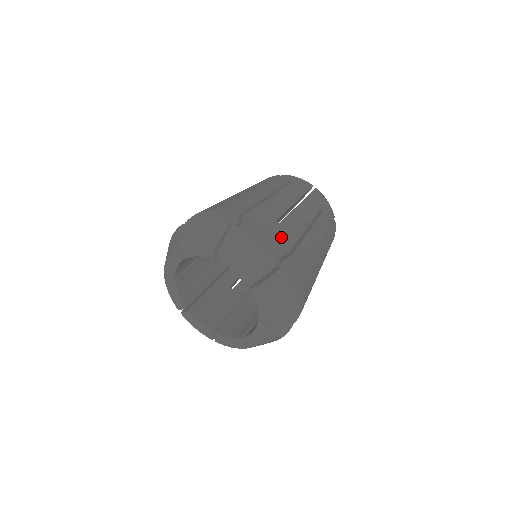
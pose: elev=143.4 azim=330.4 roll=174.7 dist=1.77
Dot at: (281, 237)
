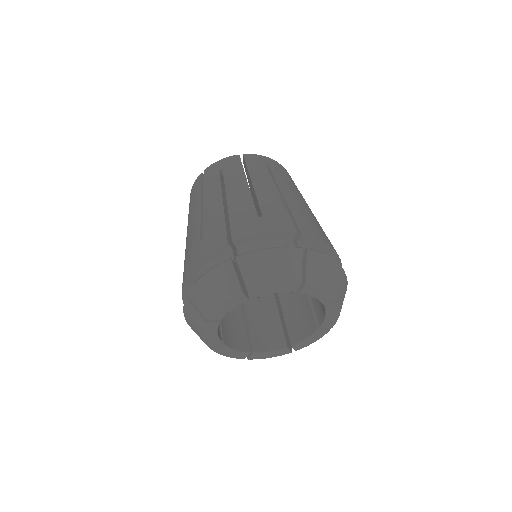
Dot at: (330, 243)
